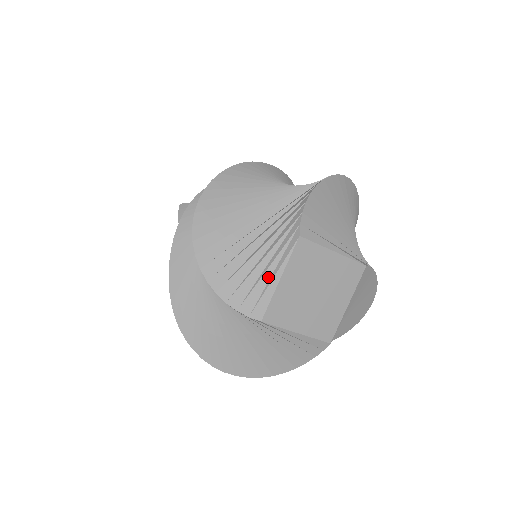
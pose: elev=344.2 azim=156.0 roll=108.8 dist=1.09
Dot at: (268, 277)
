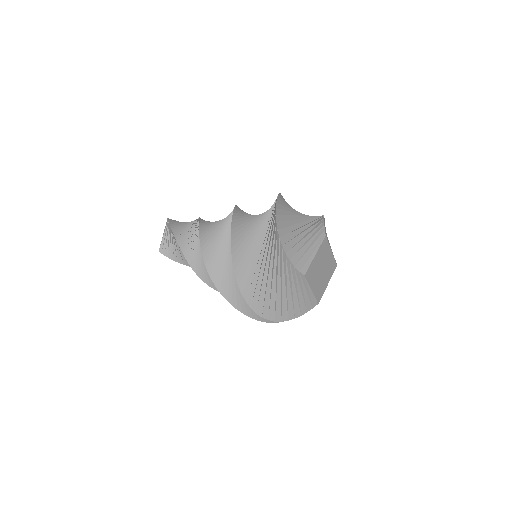
Dot at: (309, 252)
